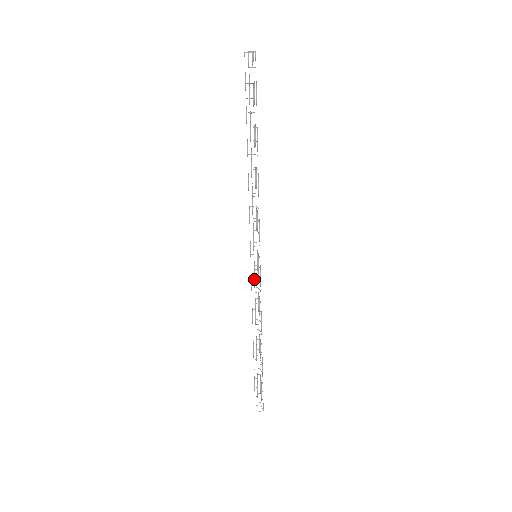
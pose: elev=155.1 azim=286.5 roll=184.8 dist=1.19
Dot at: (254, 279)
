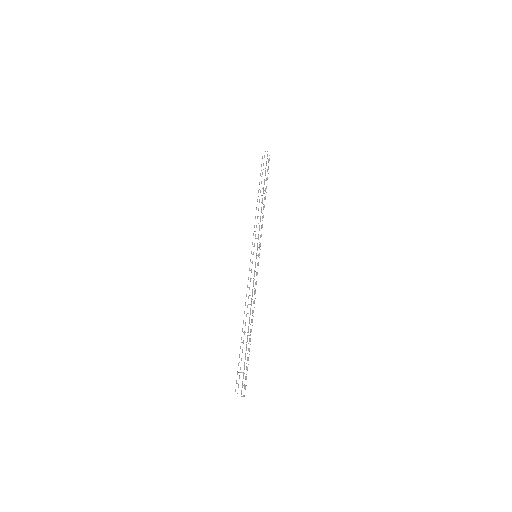
Dot at: (249, 269)
